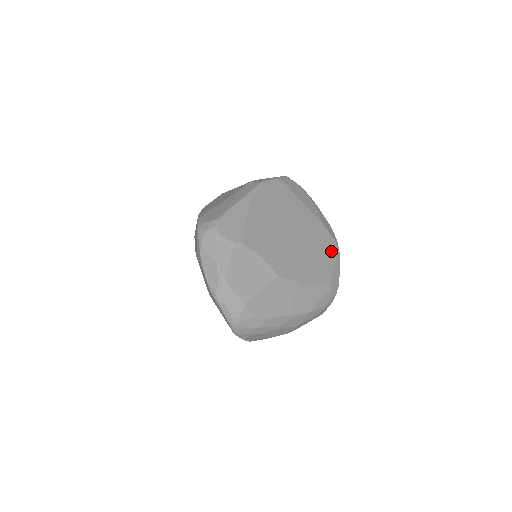
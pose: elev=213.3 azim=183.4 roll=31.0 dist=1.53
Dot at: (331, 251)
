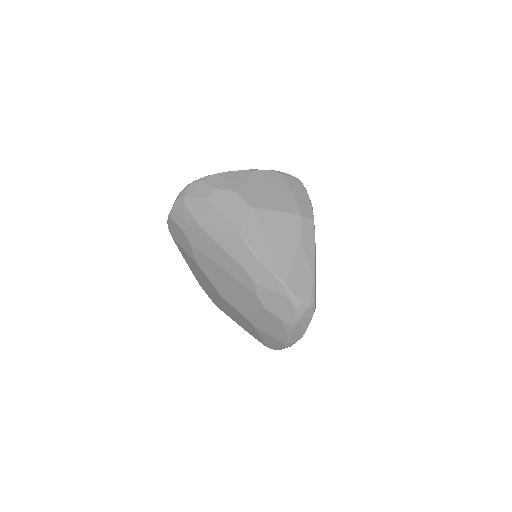
Dot at: occluded
